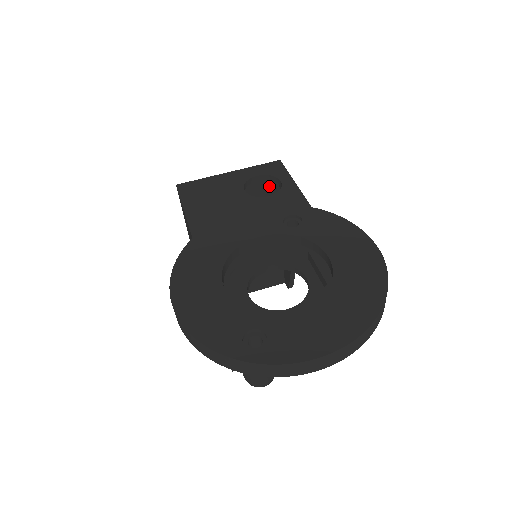
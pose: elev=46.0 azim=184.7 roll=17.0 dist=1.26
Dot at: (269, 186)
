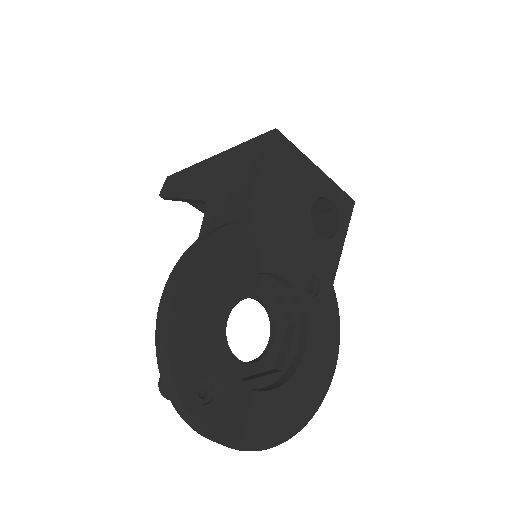
Dot at: (324, 206)
